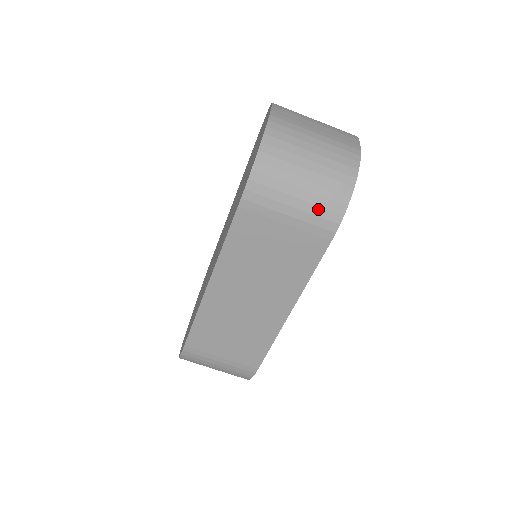
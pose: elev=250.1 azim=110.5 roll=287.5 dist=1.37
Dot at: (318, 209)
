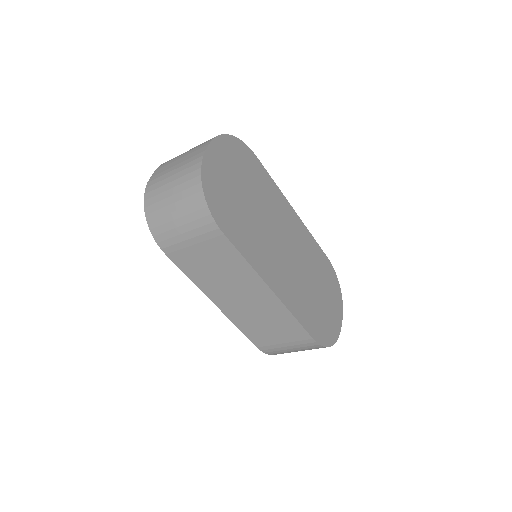
Dot at: (196, 223)
